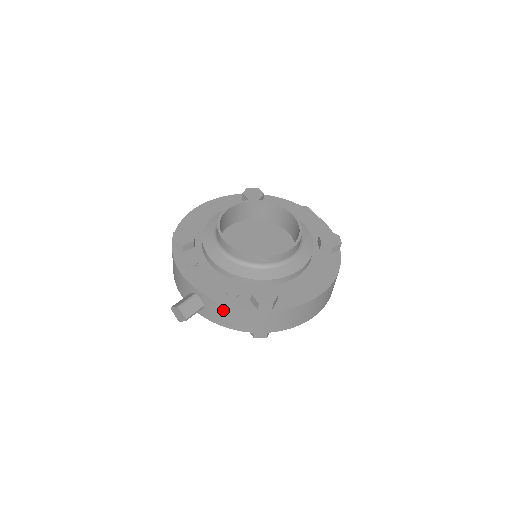
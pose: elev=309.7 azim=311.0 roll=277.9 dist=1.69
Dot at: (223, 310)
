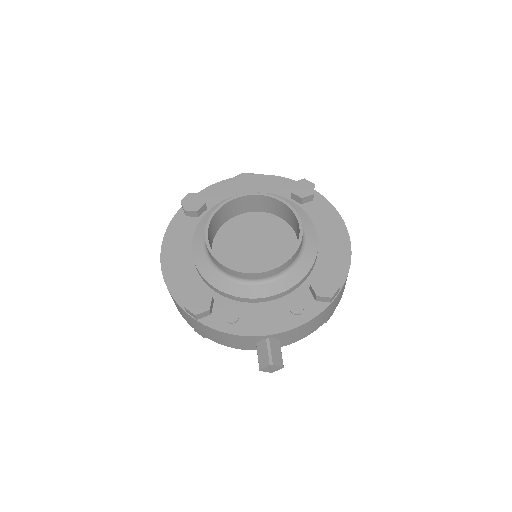
Dot at: (302, 329)
